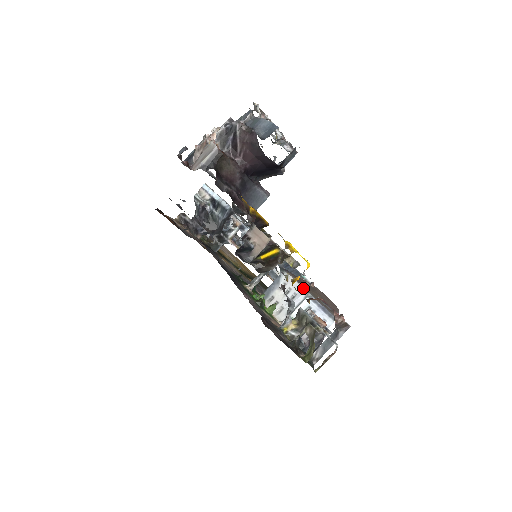
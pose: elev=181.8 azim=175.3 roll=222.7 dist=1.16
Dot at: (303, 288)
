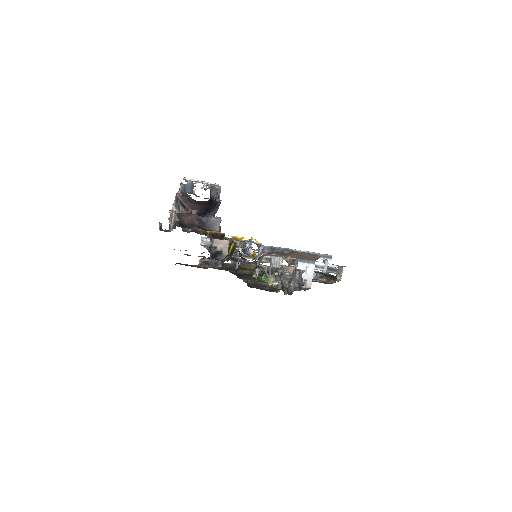
Dot at: occluded
